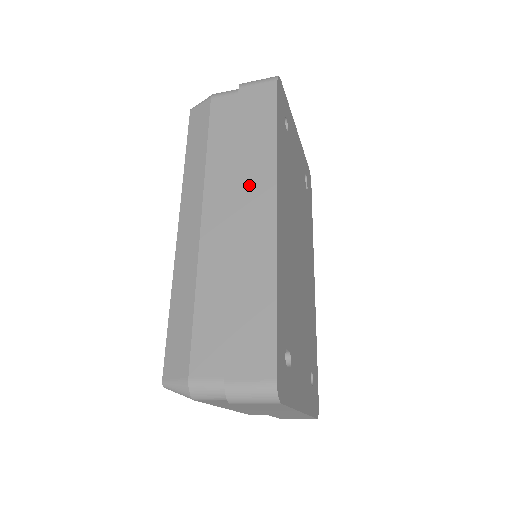
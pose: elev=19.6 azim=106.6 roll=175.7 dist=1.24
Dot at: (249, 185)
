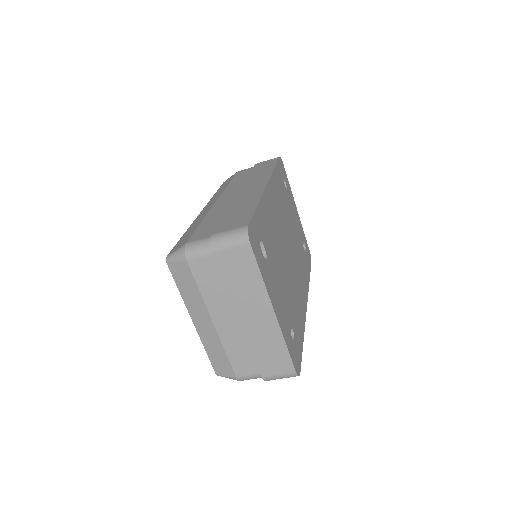
Dot at: (252, 182)
